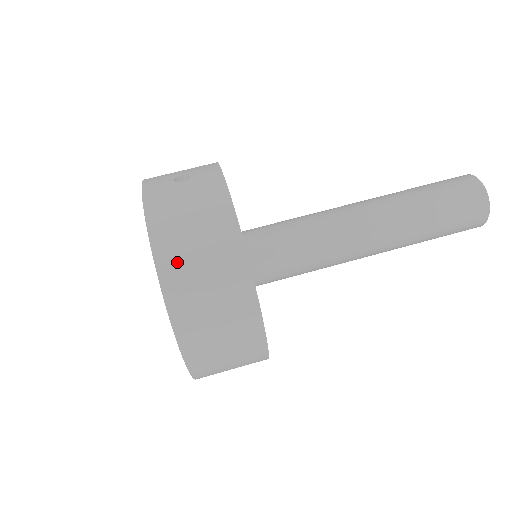
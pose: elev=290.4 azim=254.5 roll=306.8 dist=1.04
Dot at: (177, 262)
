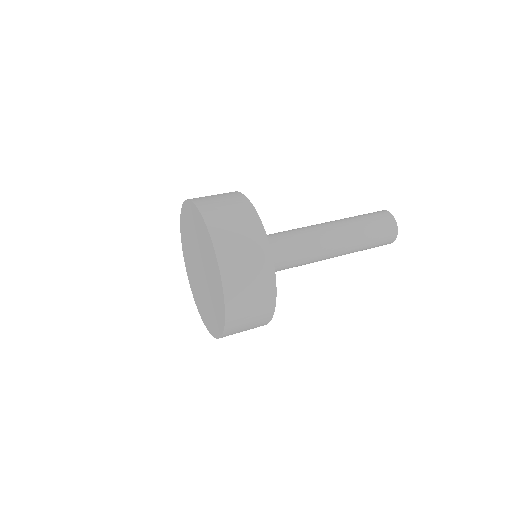
Dot at: (212, 209)
